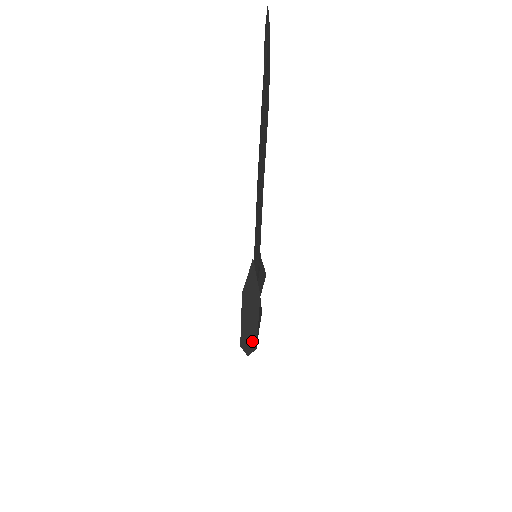
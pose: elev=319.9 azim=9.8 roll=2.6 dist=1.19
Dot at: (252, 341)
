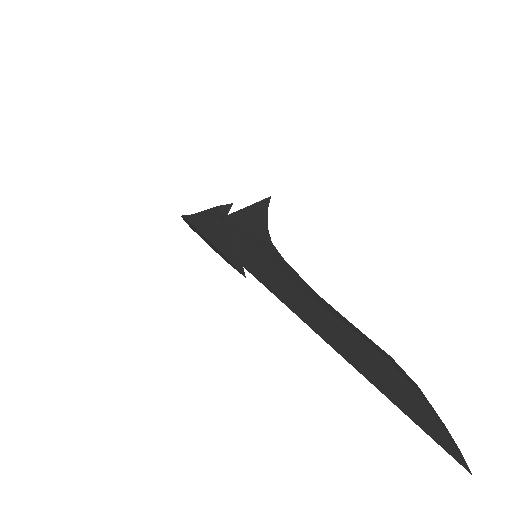
Dot at: (193, 229)
